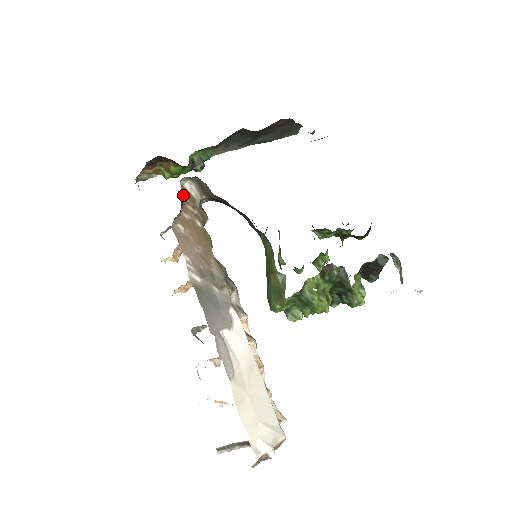
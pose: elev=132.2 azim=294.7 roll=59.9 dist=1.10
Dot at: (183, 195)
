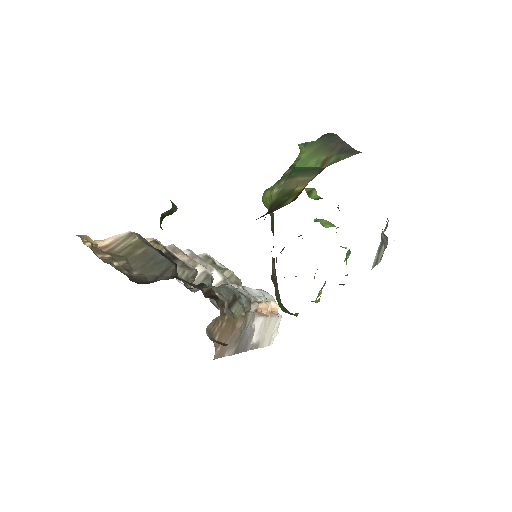
Dot at: (209, 333)
